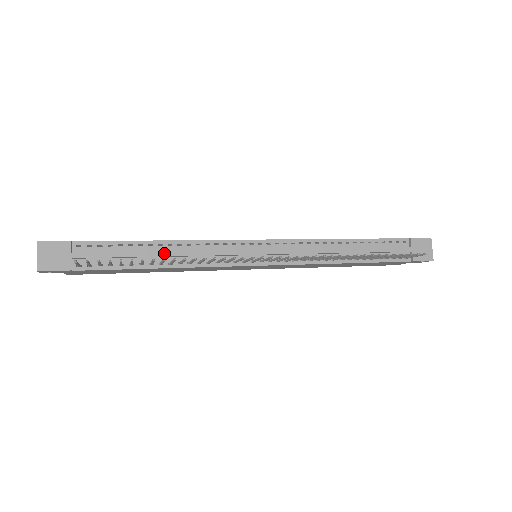
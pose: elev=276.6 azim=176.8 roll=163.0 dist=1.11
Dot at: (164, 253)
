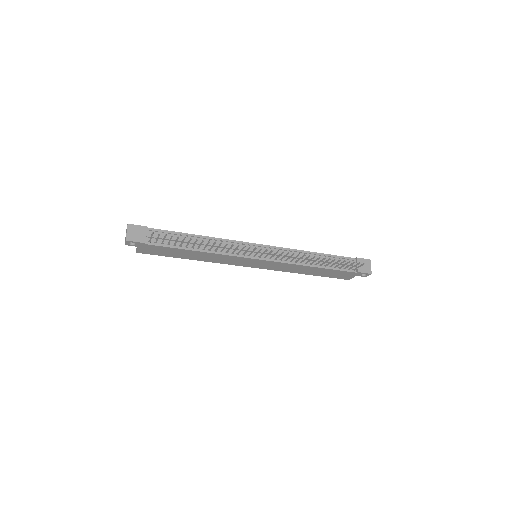
Dot at: occluded
